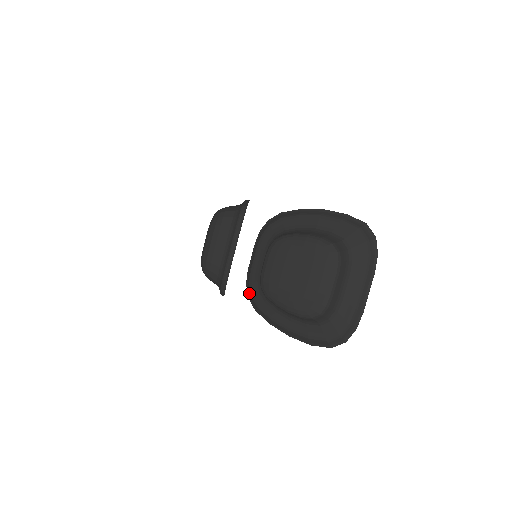
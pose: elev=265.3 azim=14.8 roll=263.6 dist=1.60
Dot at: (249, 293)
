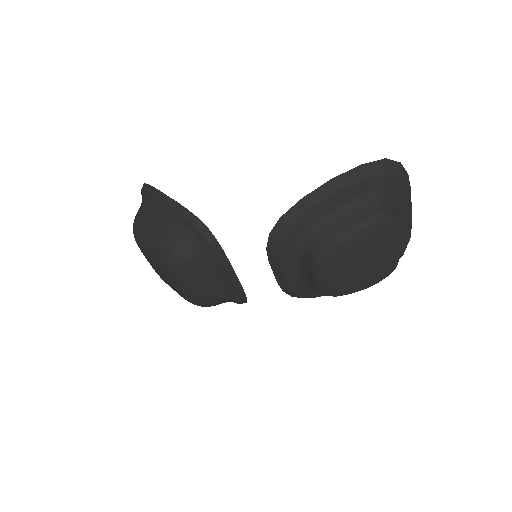
Dot at: (295, 296)
